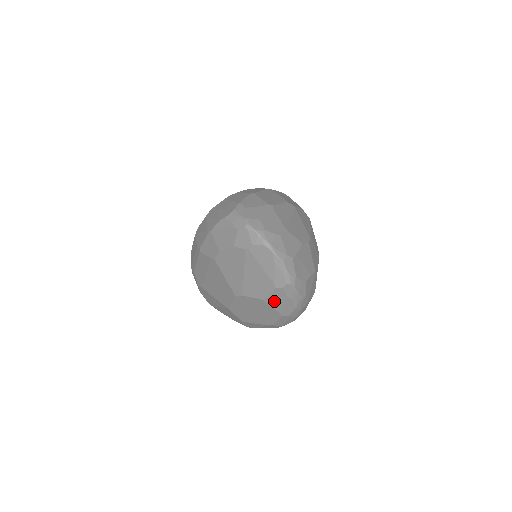
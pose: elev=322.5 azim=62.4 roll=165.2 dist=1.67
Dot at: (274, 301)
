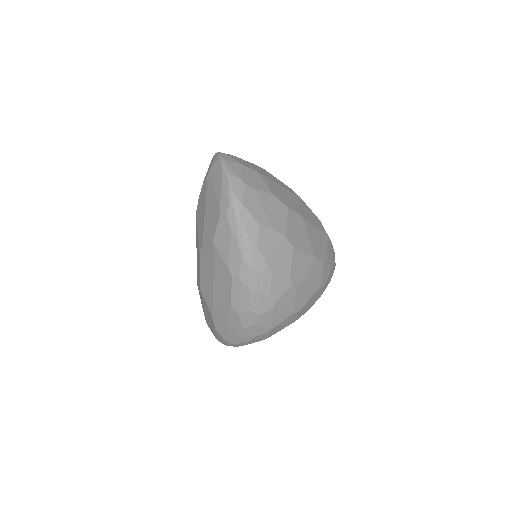
Dot at: (222, 242)
